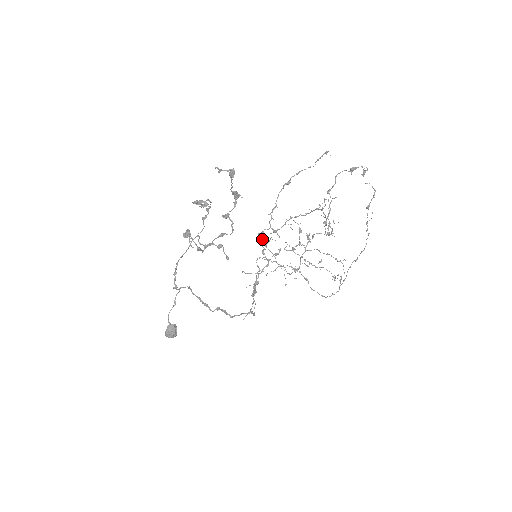
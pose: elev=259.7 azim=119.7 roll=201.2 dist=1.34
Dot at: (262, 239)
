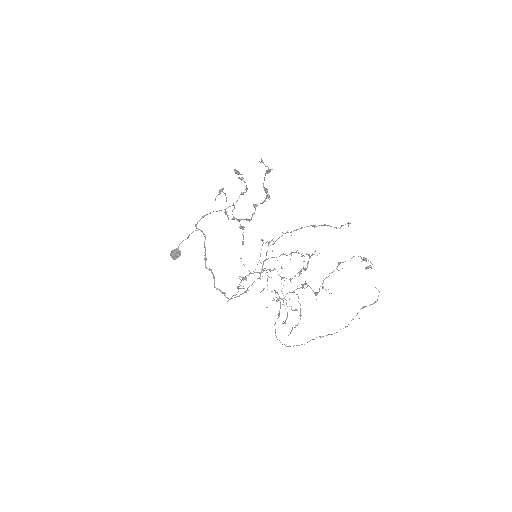
Dot at: (263, 243)
